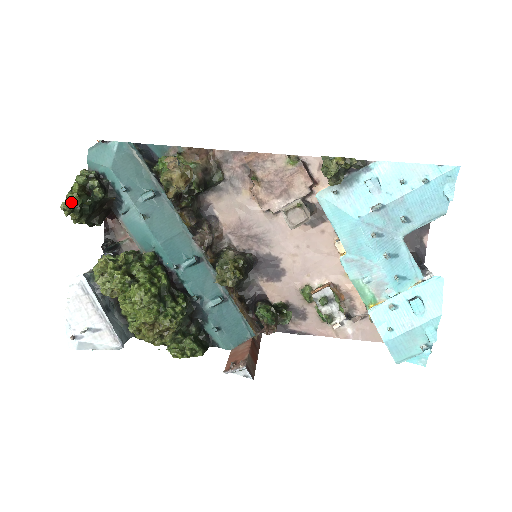
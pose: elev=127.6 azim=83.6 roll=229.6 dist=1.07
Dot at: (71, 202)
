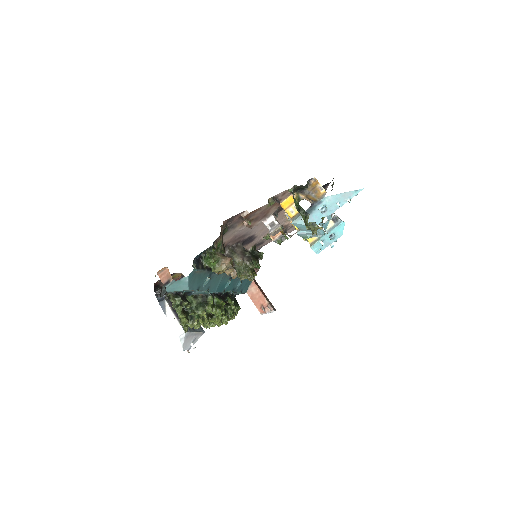
Dot at: (187, 326)
